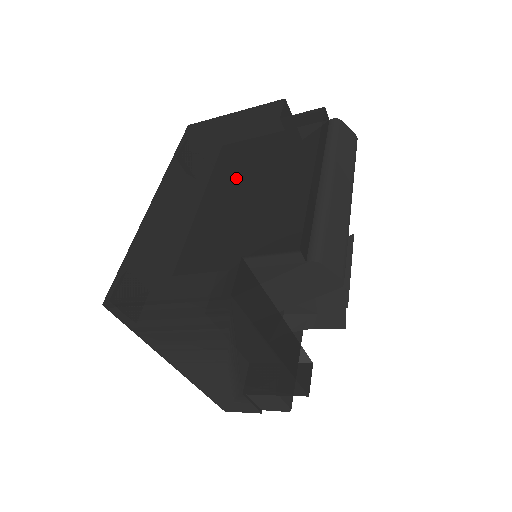
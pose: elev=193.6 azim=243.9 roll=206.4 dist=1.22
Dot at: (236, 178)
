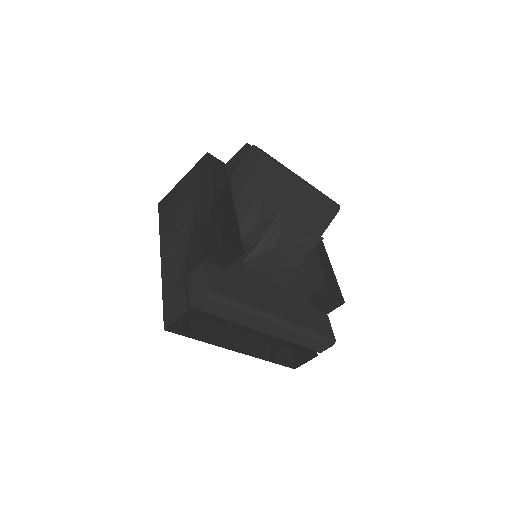
Dot at: occluded
